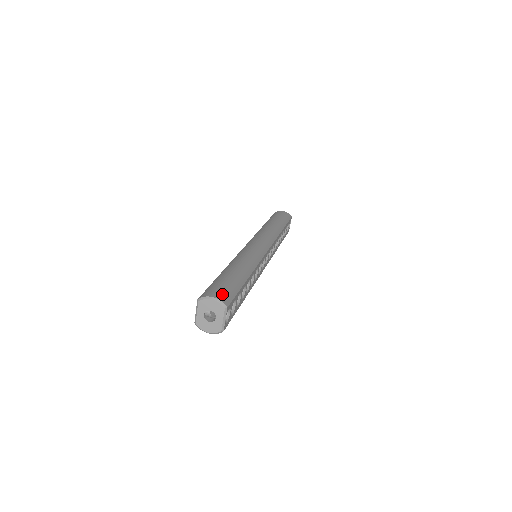
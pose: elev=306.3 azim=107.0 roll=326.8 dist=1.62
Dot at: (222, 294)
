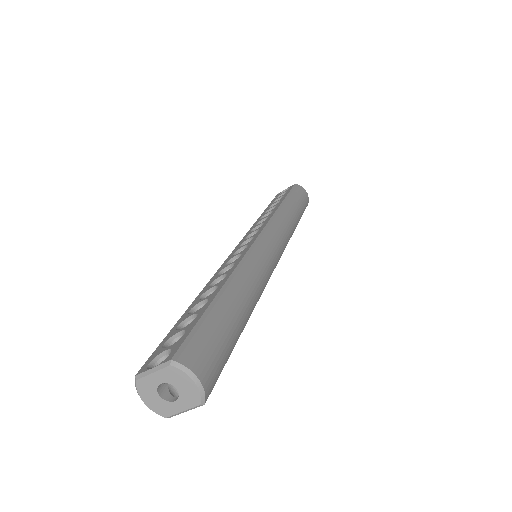
Dot at: (211, 372)
